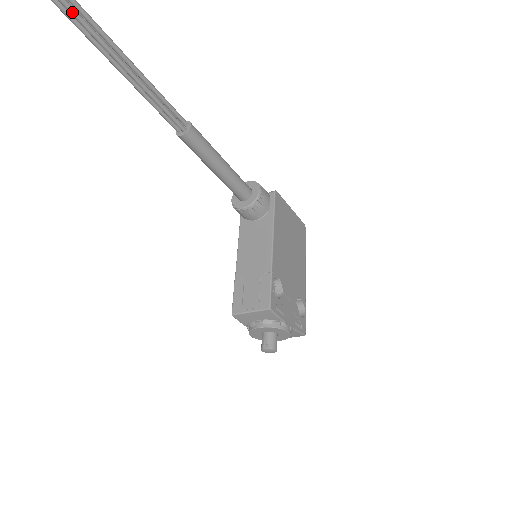
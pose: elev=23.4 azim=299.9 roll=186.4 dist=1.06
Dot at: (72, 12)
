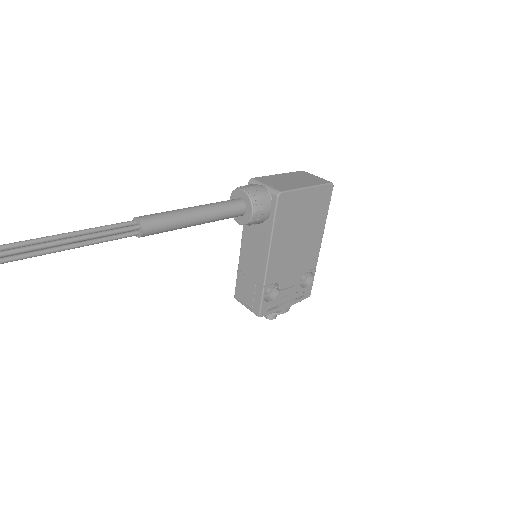
Dot at: out of frame
